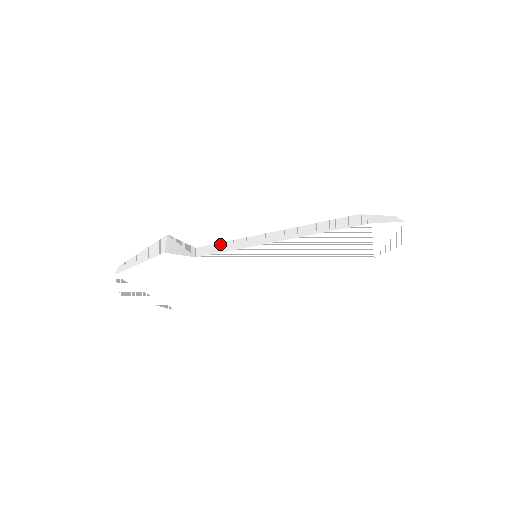
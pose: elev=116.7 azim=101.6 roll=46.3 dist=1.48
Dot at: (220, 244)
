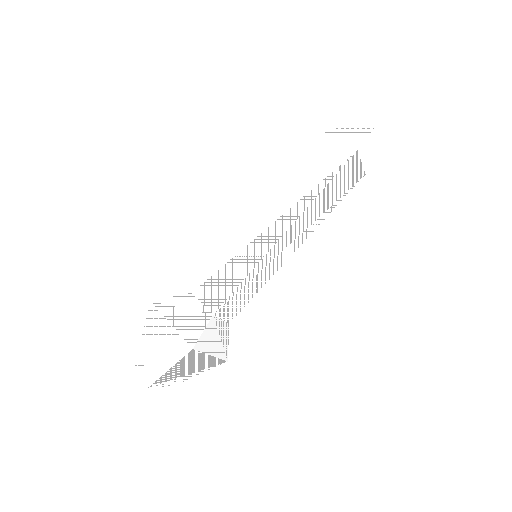
Dot at: (214, 273)
